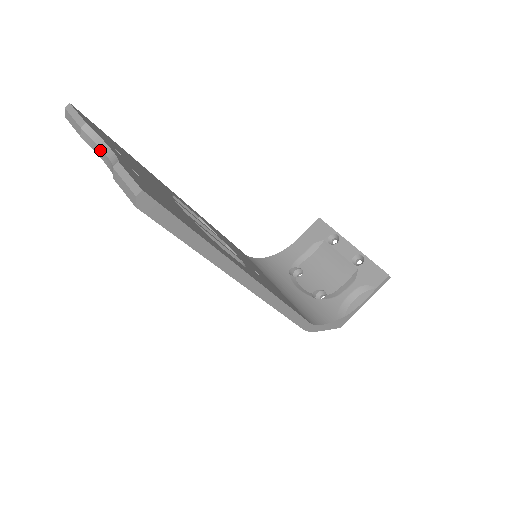
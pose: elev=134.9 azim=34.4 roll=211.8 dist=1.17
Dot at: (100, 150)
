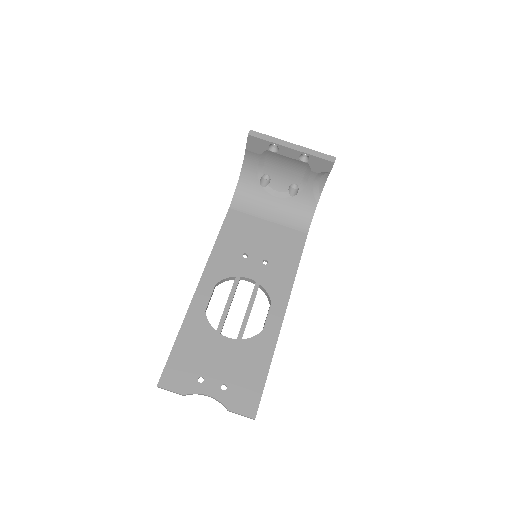
Dot at: (202, 394)
